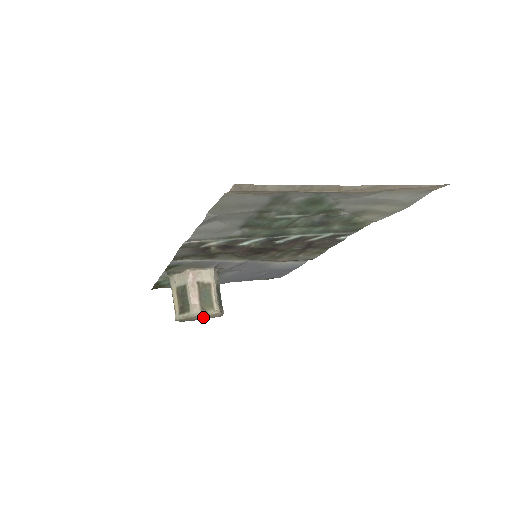
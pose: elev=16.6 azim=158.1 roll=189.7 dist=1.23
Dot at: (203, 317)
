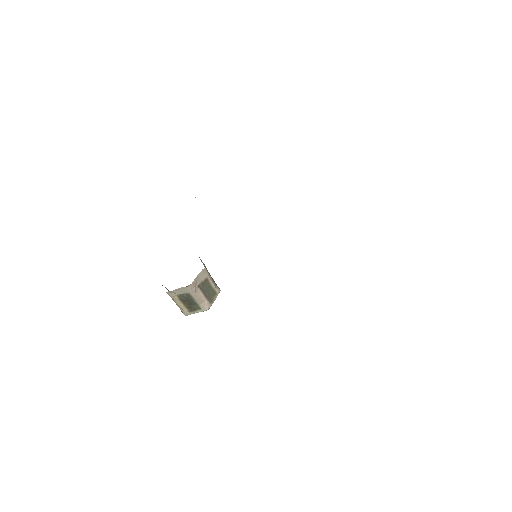
Dot at: occluded
